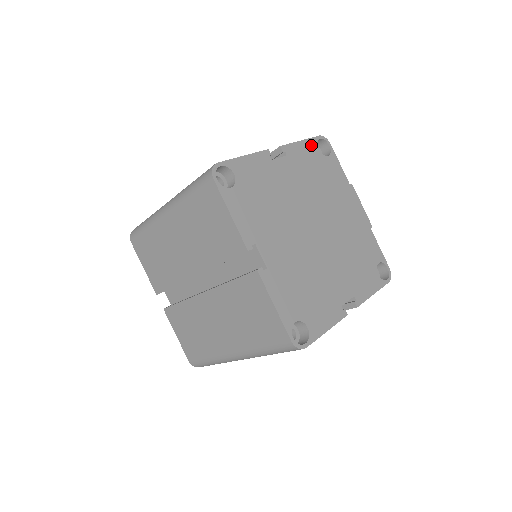
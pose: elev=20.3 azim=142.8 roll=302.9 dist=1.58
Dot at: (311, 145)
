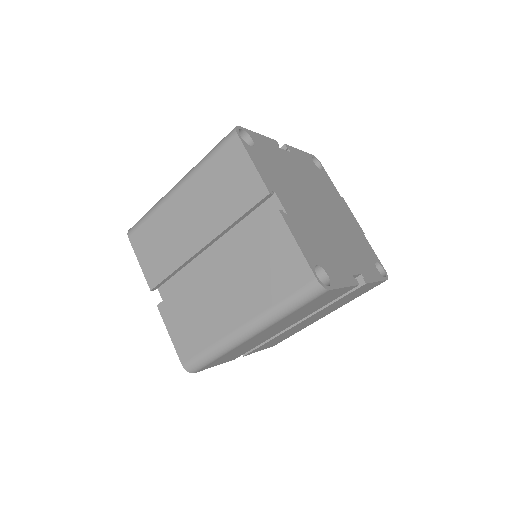
Dot at: (307, 157)
